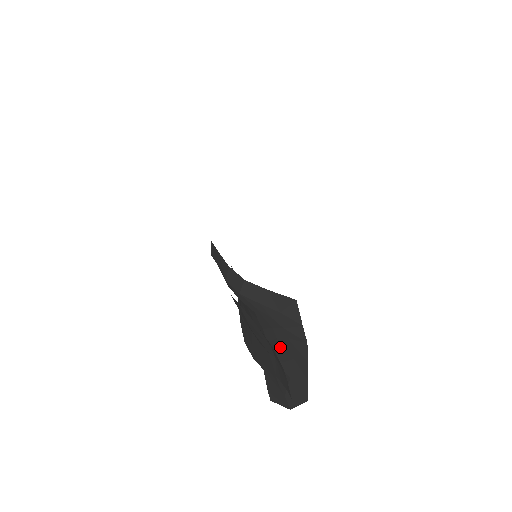
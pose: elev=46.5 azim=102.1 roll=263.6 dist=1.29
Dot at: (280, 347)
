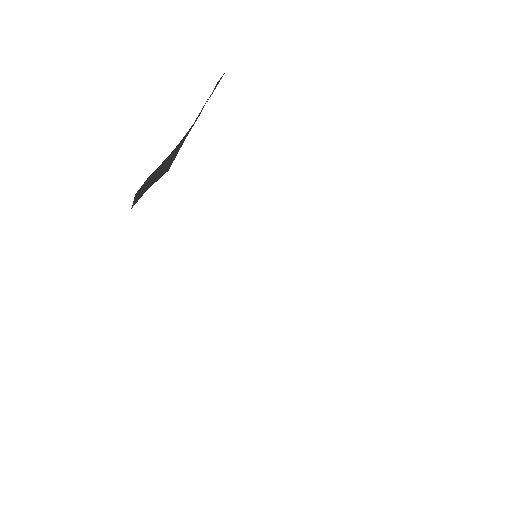
Dot at: occluded
